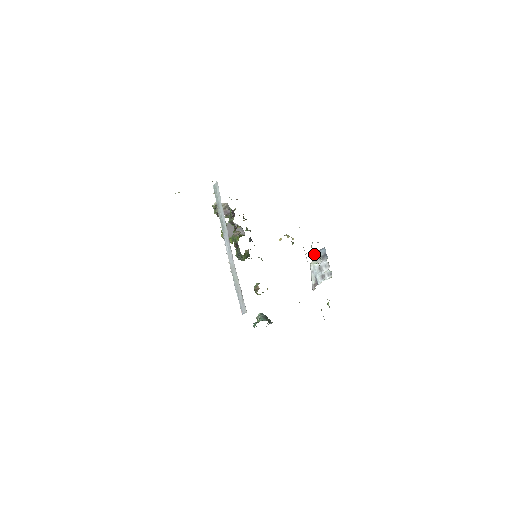
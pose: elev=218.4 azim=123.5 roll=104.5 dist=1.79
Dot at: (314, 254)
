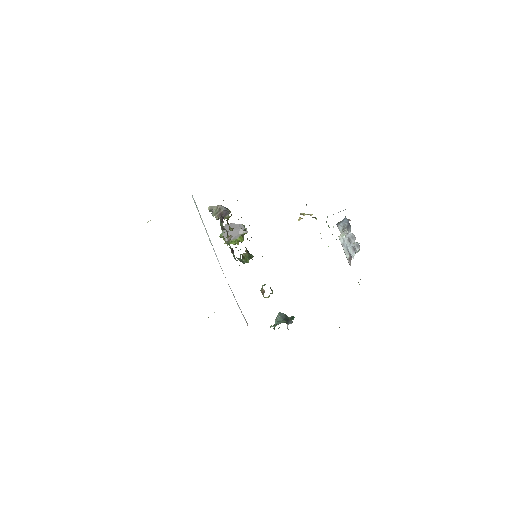
Dot at: (340, 225)
